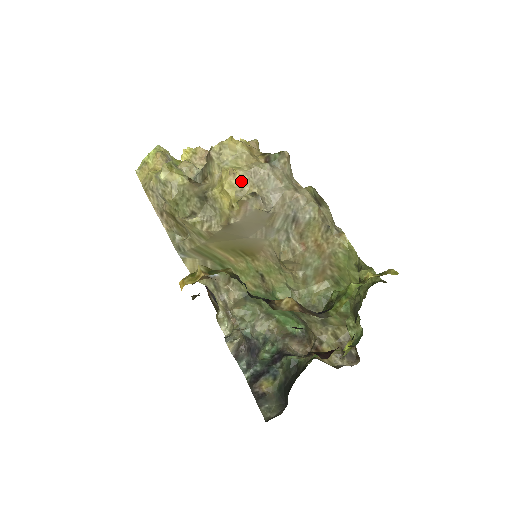
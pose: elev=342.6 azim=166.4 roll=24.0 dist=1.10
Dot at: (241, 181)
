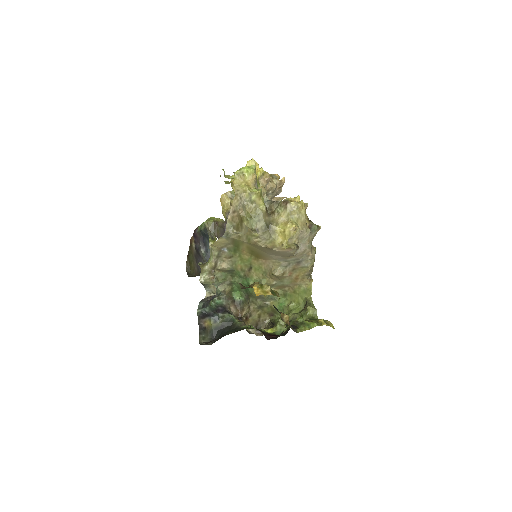
Dot at: (295, 234)
